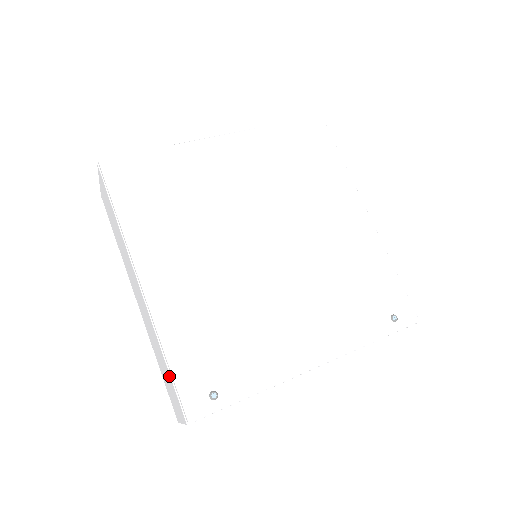
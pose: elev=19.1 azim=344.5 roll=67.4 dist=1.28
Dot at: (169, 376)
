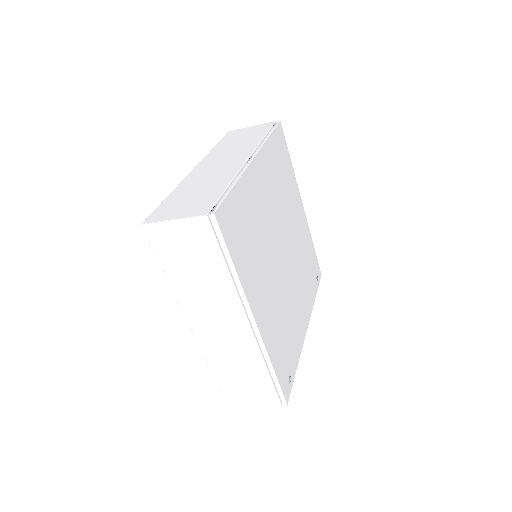
Dot at: (266, 381)
